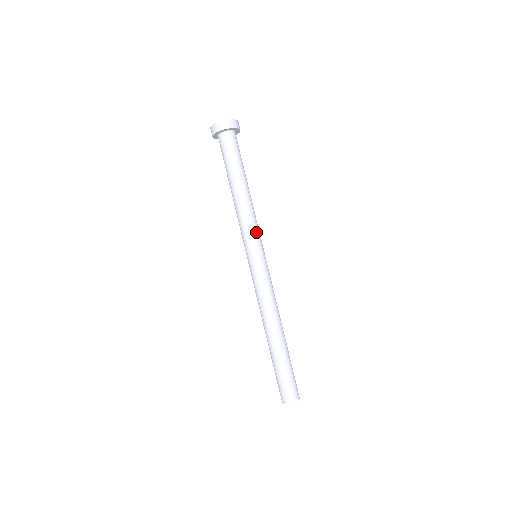
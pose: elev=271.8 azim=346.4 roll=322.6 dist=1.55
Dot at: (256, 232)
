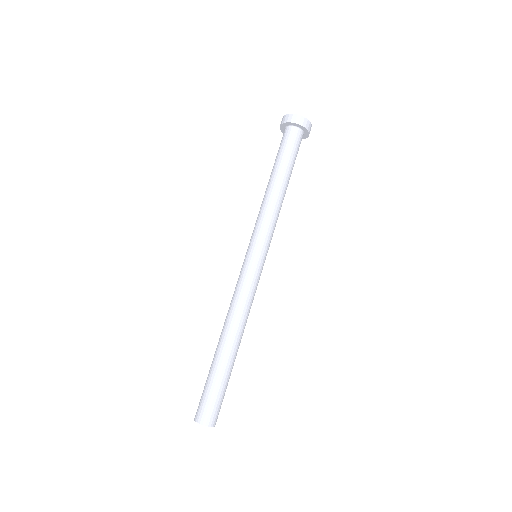
Dot at: occluded
